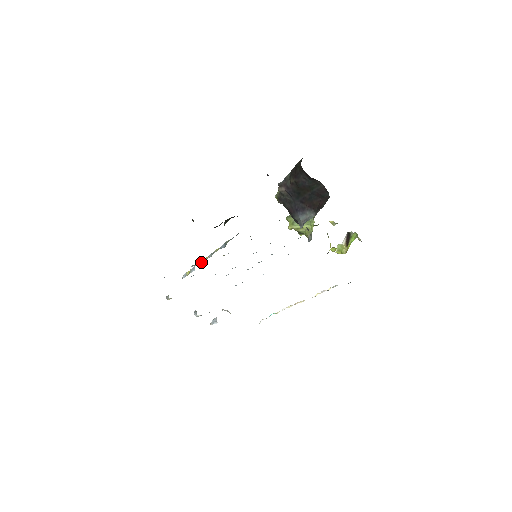
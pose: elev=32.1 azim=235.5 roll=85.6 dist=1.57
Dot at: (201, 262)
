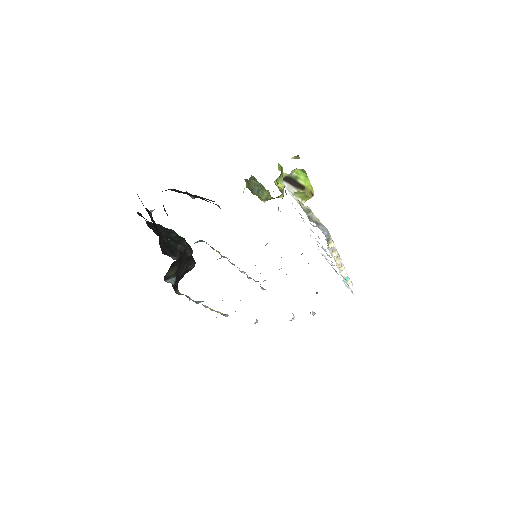
Dot at: occluded
